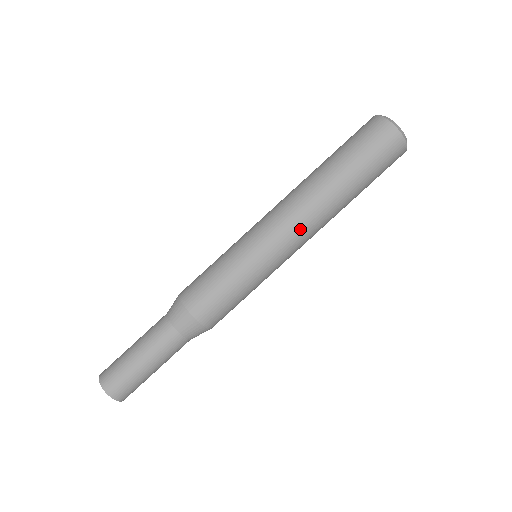
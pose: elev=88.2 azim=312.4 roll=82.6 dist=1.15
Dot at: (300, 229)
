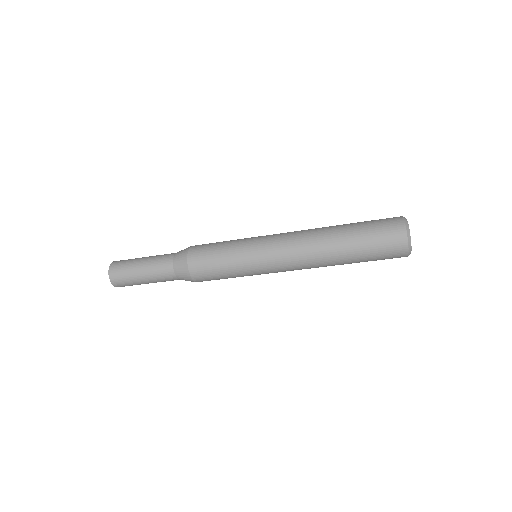
Dot at: (293, 262)
